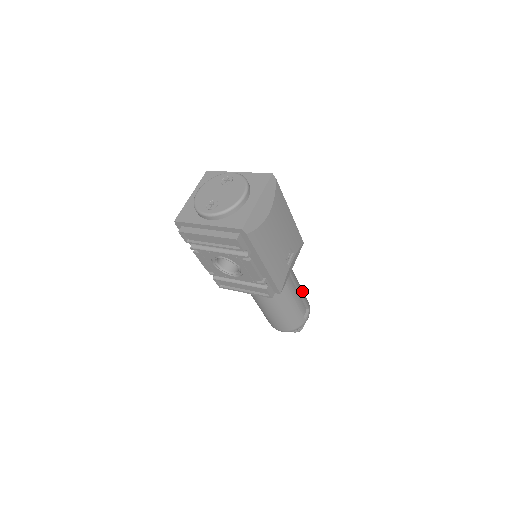
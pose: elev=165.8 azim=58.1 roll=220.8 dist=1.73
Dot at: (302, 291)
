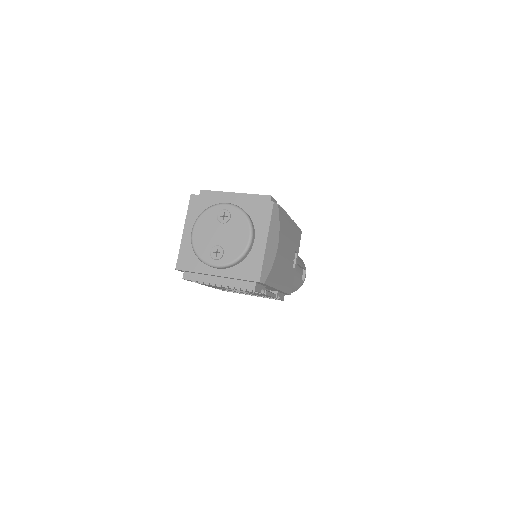
Dot at: (299, 260)
